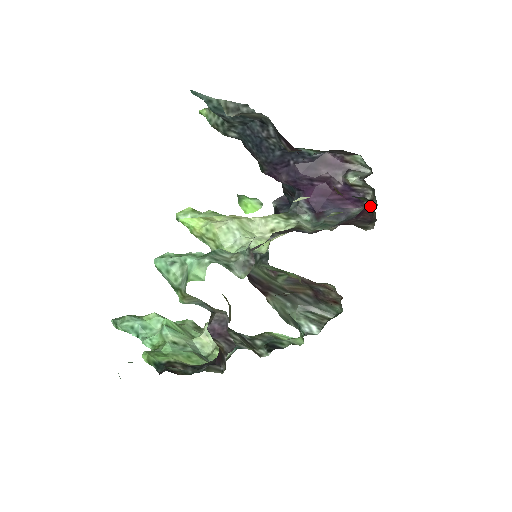
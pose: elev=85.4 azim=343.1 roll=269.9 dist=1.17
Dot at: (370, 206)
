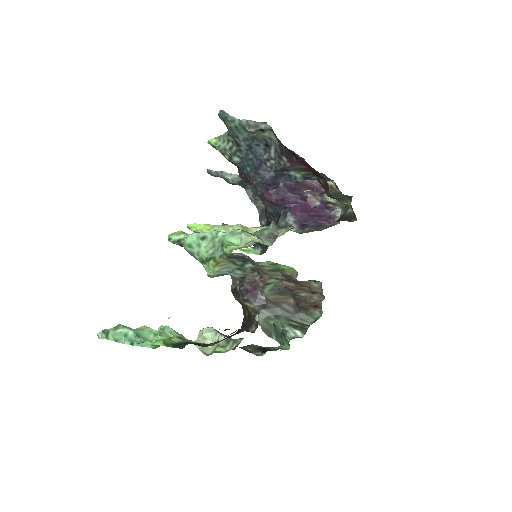
Dot at: (346, 214)
